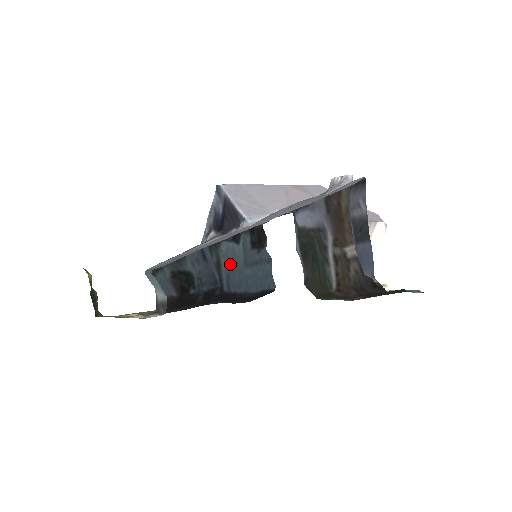
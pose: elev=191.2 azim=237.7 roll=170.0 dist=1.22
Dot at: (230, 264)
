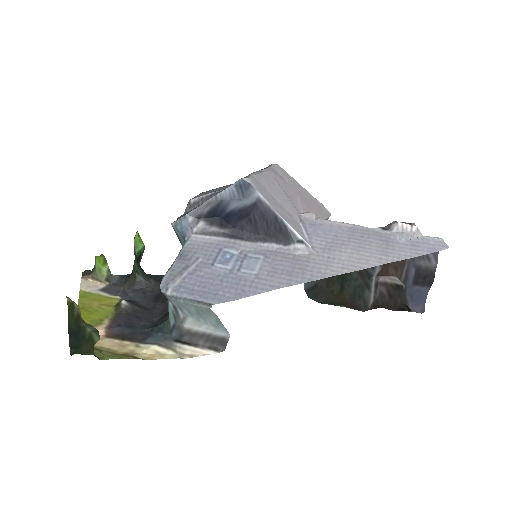
Dot at: occluded
